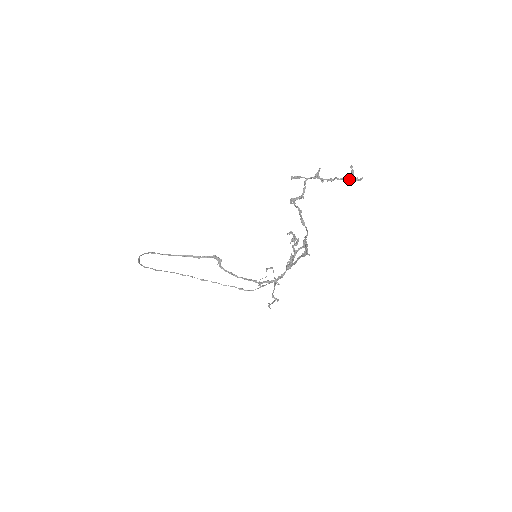
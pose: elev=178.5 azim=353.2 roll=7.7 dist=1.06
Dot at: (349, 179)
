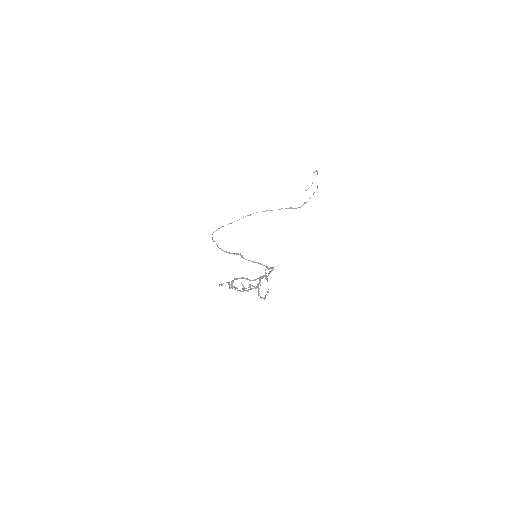
Dot at: (243, 291)
